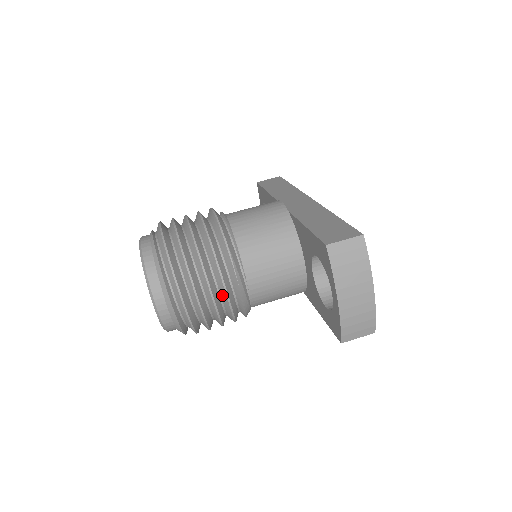
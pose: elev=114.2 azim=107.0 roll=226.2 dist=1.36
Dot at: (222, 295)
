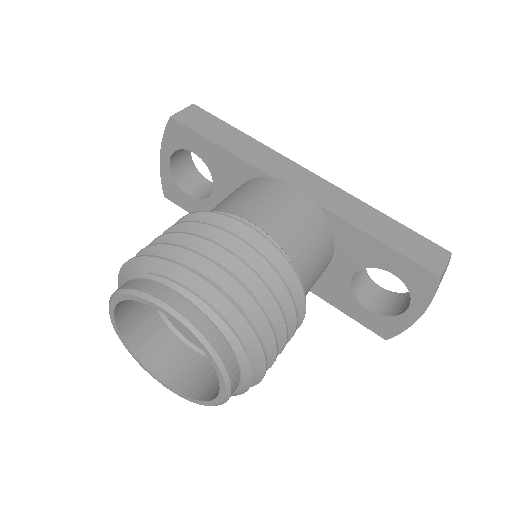
Dot at: occluded
